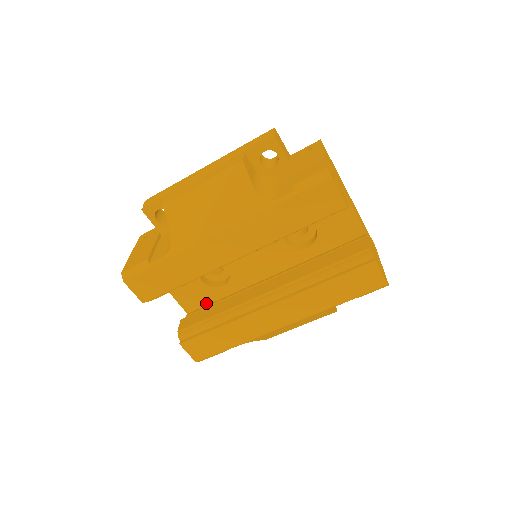
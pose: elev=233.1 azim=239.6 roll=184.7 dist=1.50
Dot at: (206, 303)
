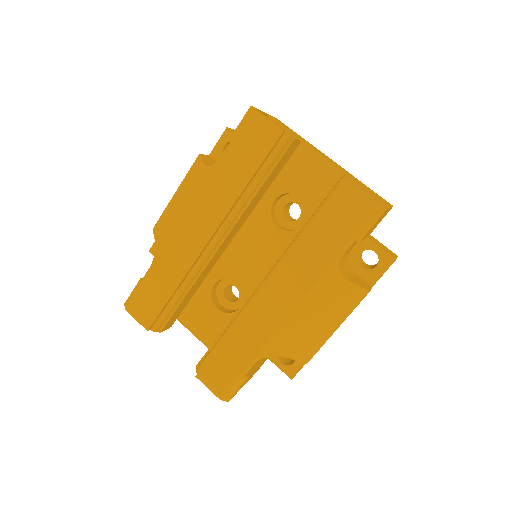
Dot at: occluded
